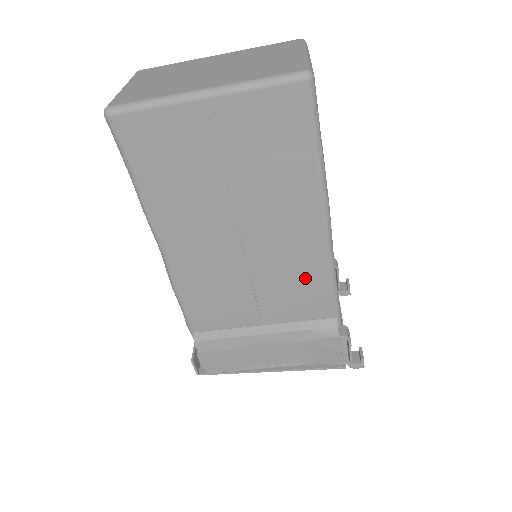
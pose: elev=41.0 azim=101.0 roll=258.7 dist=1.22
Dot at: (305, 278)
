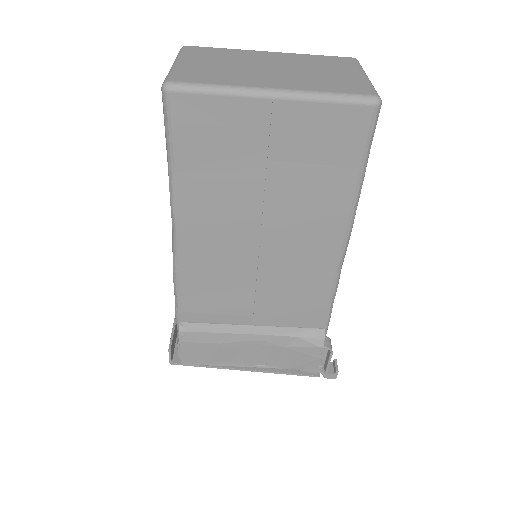
Dot at: (308, 288)
